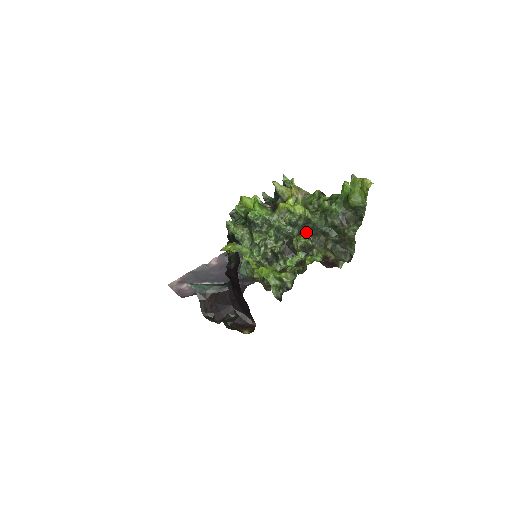
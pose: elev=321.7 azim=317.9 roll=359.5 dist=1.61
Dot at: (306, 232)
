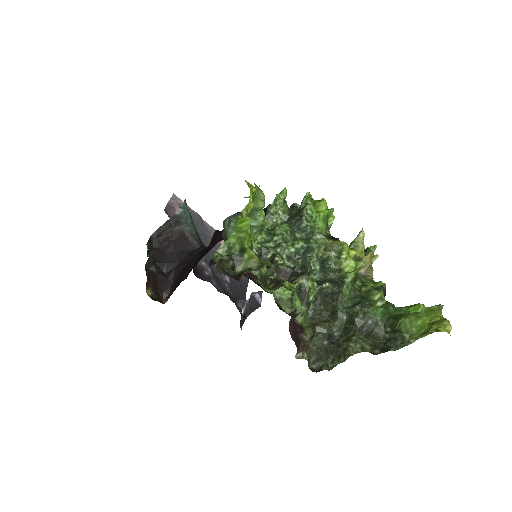
Dot at: (323, 287)
